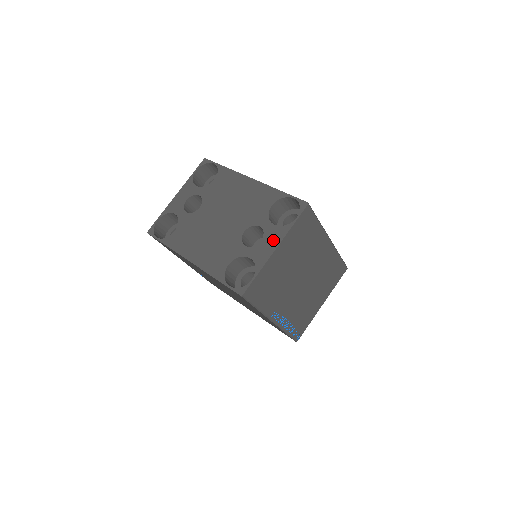
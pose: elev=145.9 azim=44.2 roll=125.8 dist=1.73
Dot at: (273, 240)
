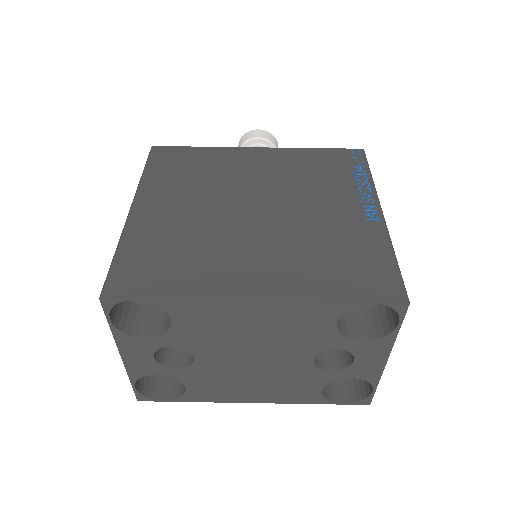
Dot at: (375, 356)
